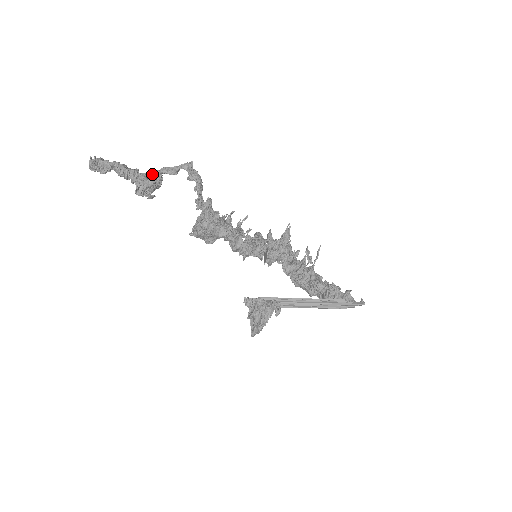
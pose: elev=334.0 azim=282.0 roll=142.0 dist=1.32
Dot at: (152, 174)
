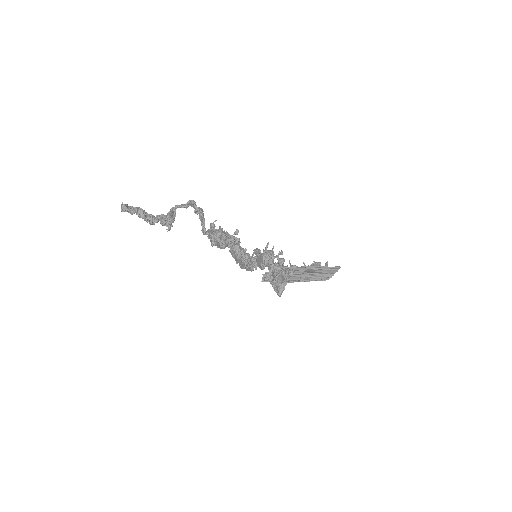
Dot at: (170, 209)
